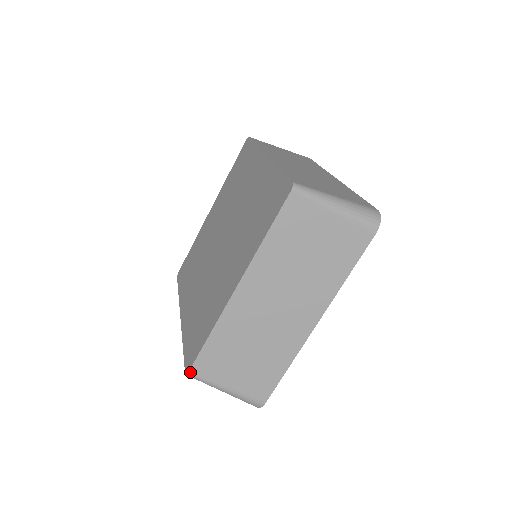
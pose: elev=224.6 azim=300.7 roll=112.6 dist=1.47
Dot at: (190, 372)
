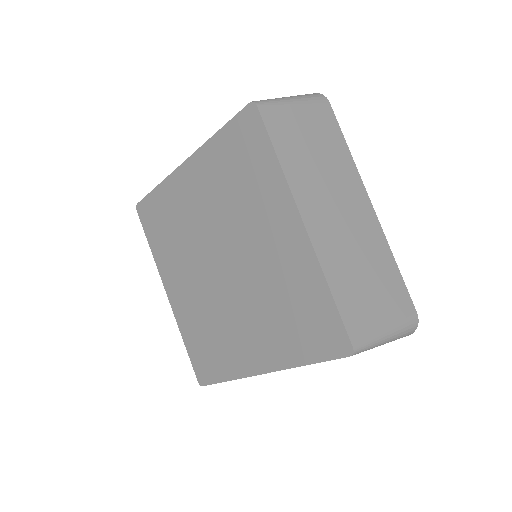
Dot at: occluded
